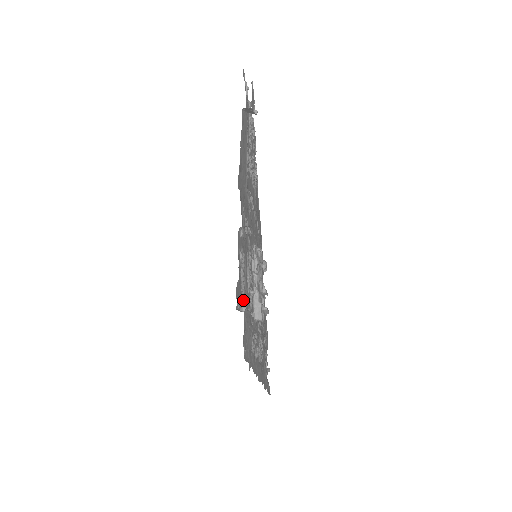
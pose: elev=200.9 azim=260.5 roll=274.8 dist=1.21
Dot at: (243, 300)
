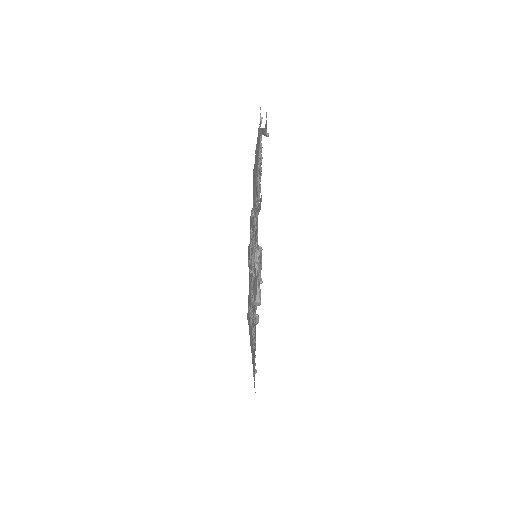
Dot at: occluded
